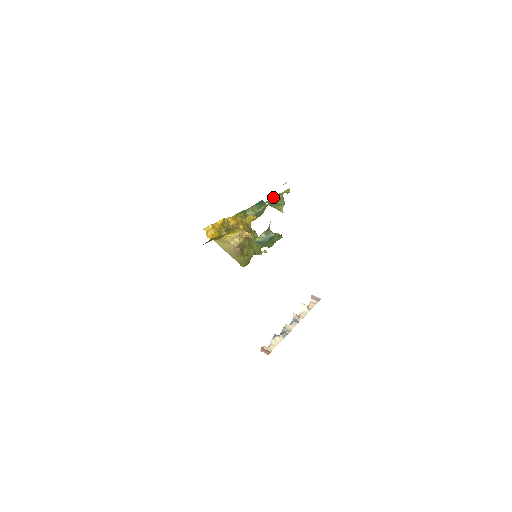
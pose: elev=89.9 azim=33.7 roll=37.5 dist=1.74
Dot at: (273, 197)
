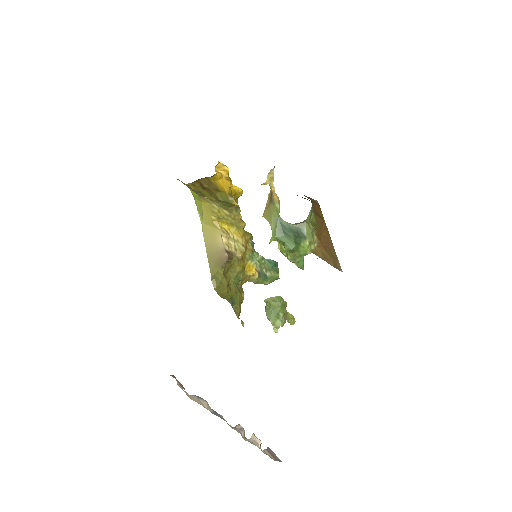
Dot at: (280, 298)
